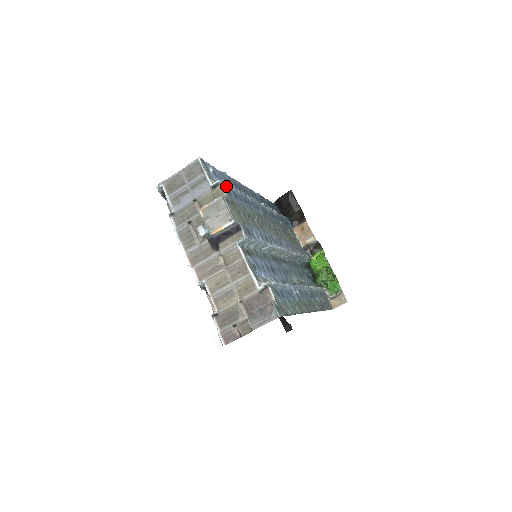
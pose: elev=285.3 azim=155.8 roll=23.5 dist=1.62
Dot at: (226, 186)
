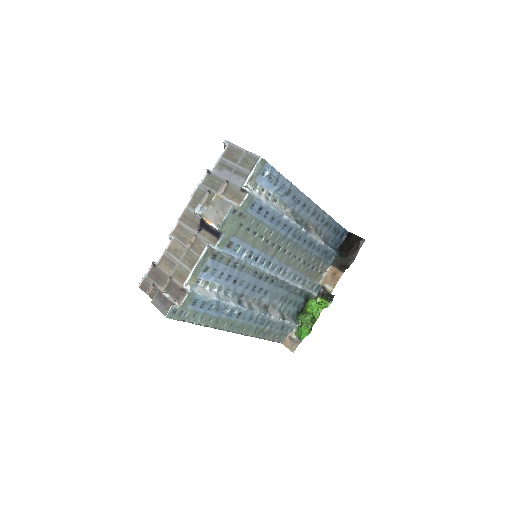
Dot at: (255, 198)
